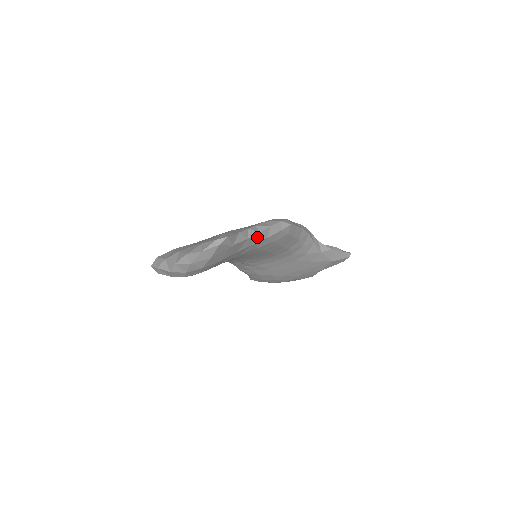
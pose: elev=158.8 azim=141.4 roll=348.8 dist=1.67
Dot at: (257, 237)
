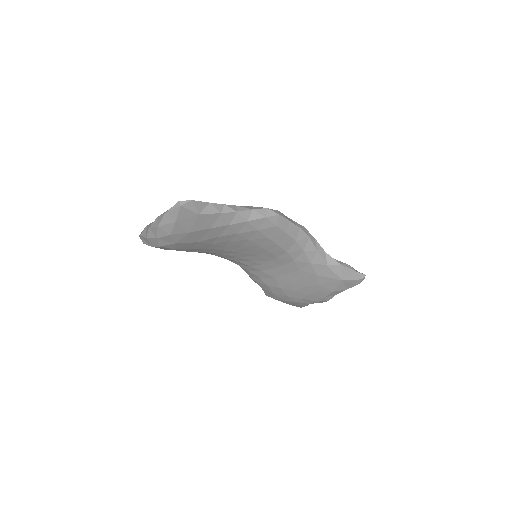
Dot at: (235, 217)
